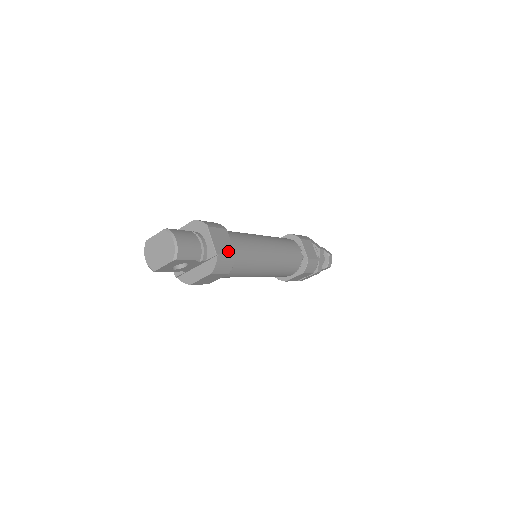
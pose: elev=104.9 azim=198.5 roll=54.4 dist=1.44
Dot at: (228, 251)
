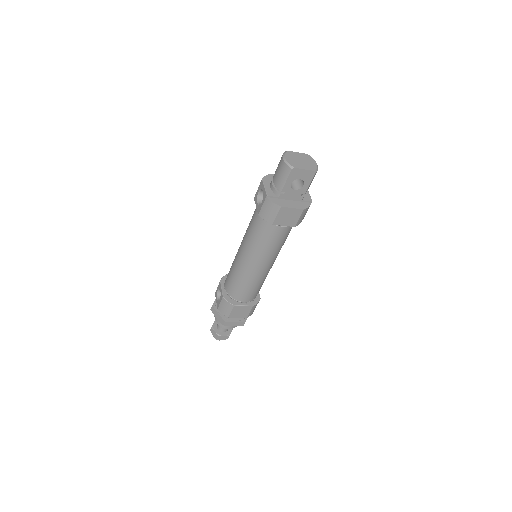
Dot at: occluded
